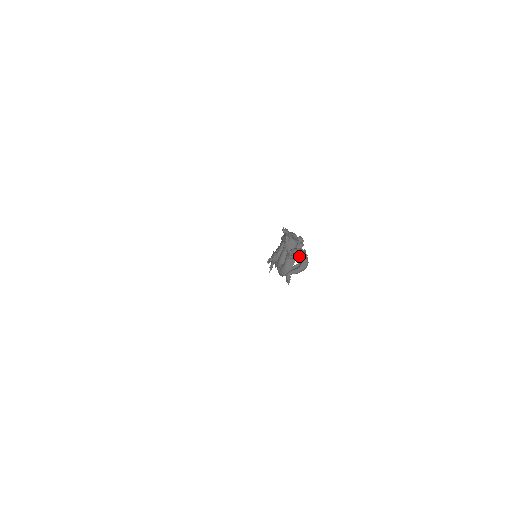
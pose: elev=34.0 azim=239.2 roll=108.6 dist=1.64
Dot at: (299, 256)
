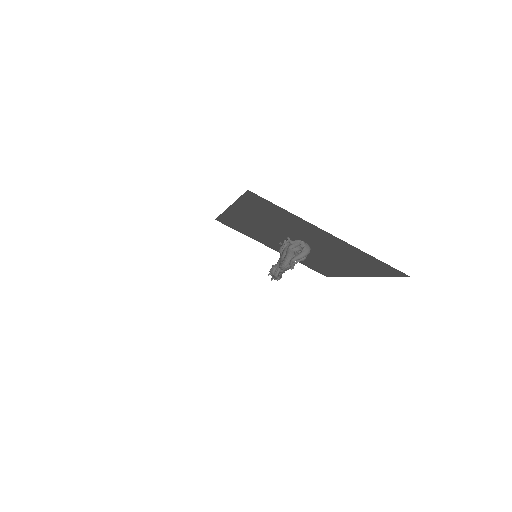
Dot at: (300, 240)
